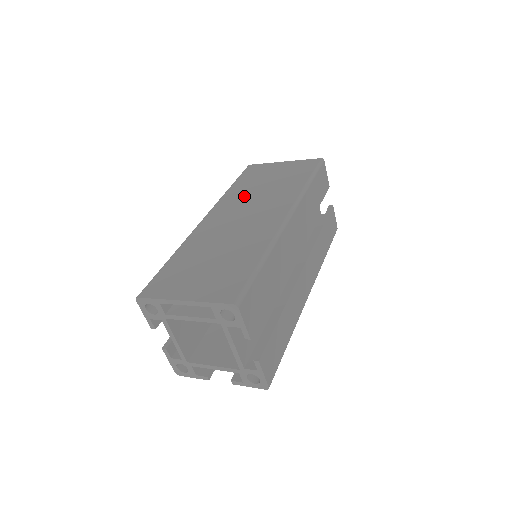
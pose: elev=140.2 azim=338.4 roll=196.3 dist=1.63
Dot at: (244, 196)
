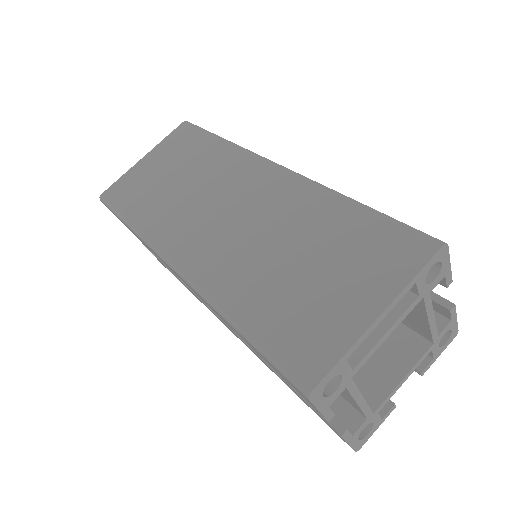
Dot at: (174, 207)
